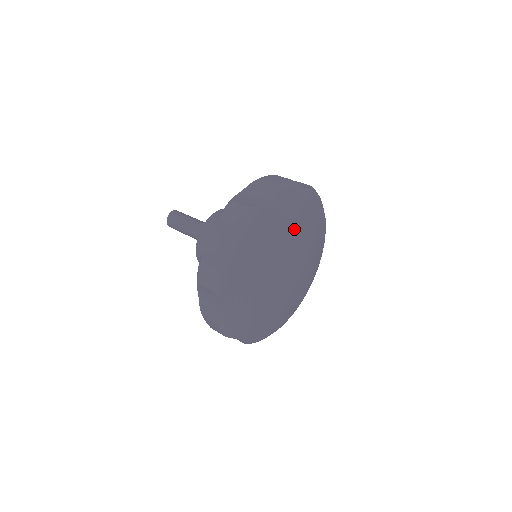
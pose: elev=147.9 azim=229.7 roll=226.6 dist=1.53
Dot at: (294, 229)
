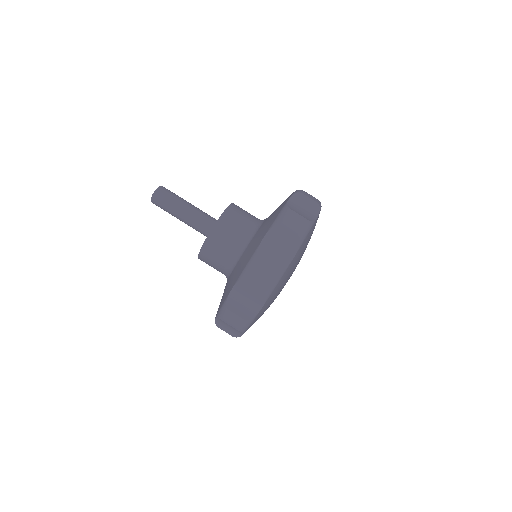
Dot at: (302, 255)
